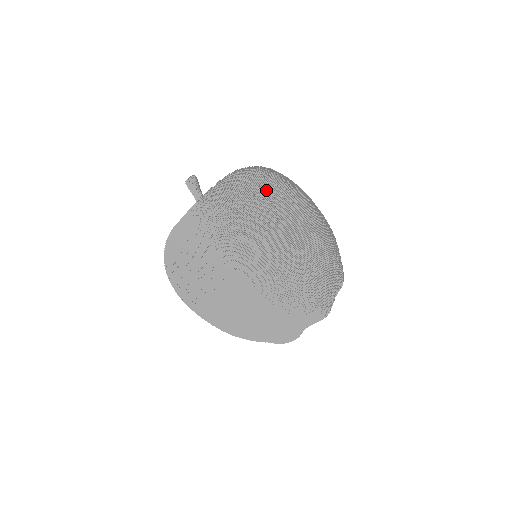
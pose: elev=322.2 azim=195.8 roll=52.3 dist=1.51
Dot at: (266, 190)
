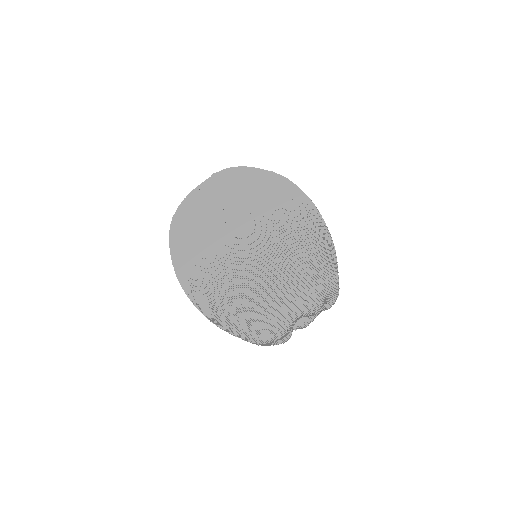
Dot at: (281, 177)
